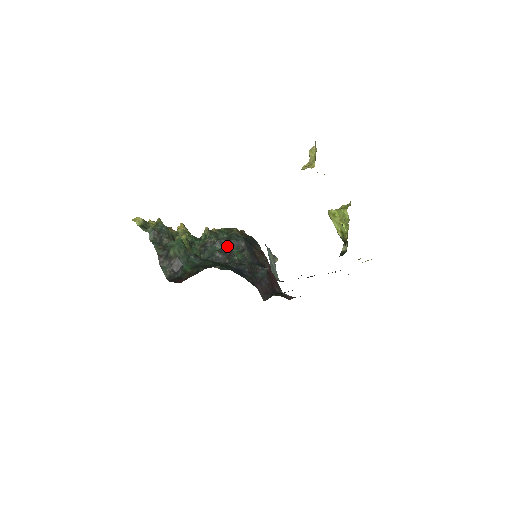
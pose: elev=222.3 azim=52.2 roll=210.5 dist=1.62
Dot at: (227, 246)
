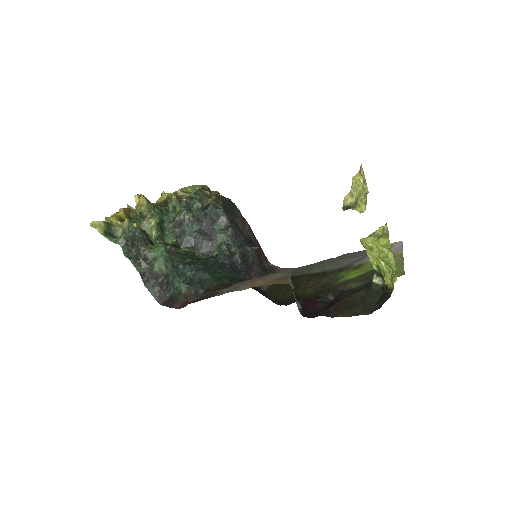
Dot at: (206, 223)
